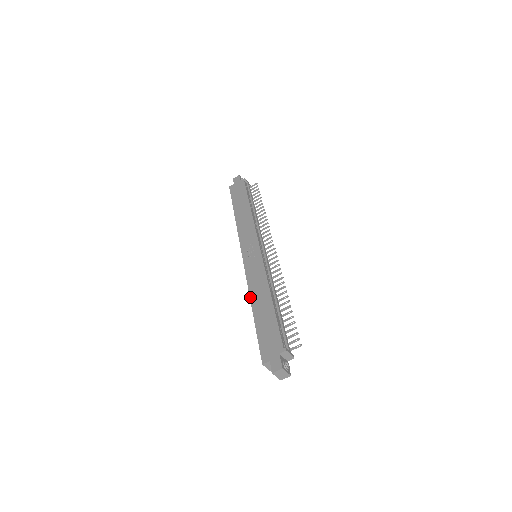
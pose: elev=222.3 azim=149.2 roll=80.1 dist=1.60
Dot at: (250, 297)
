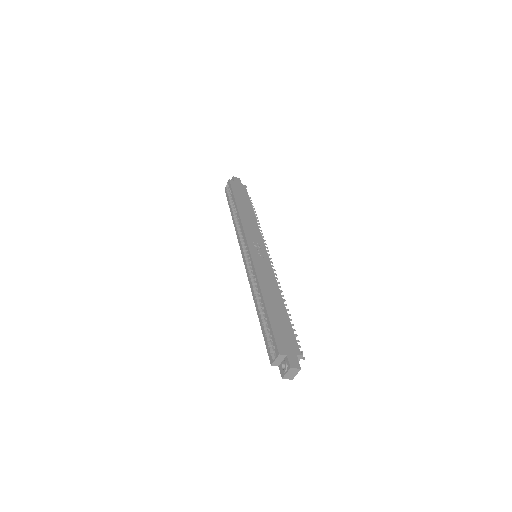
Dot at: (261, 287)
